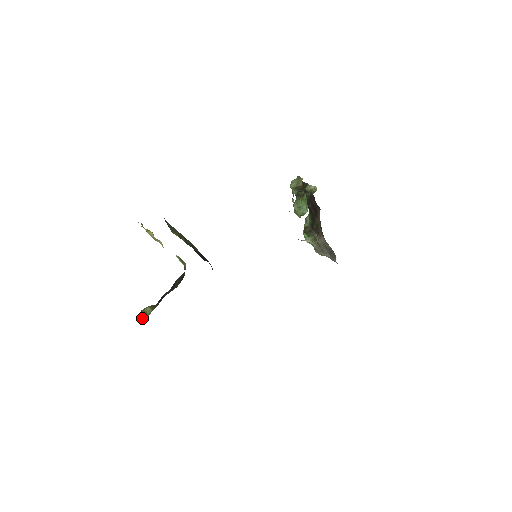
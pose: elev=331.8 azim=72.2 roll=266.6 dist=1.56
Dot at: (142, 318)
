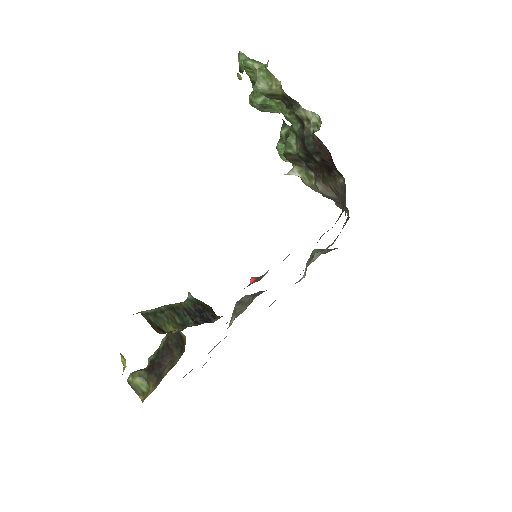
Dot at: occluded
